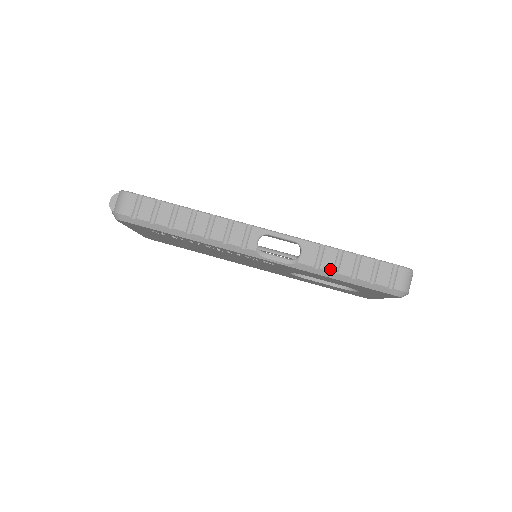
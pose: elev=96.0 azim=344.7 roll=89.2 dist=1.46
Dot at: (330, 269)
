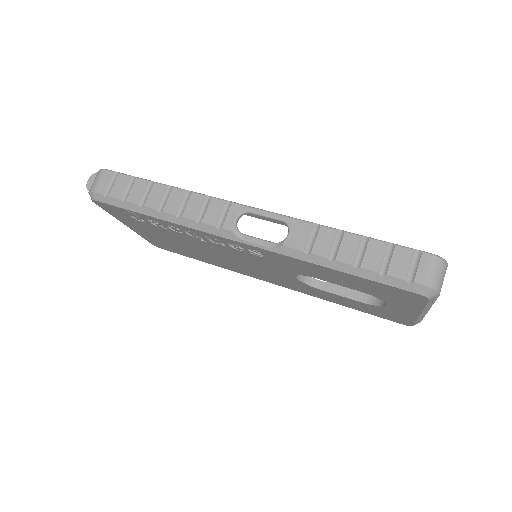
Dot at: (324, 254)
